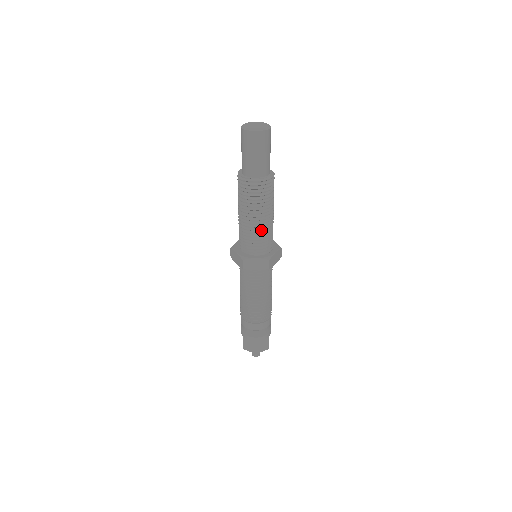
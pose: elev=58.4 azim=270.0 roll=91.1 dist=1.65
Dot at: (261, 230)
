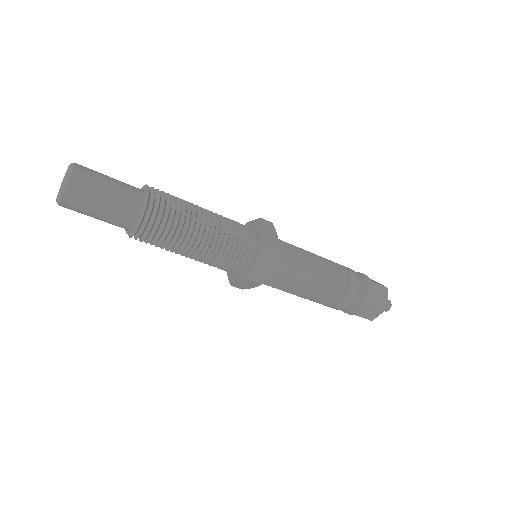
Dot at: (209, 257)
